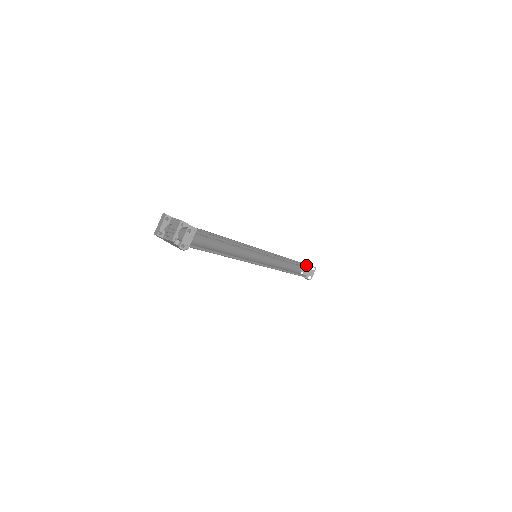
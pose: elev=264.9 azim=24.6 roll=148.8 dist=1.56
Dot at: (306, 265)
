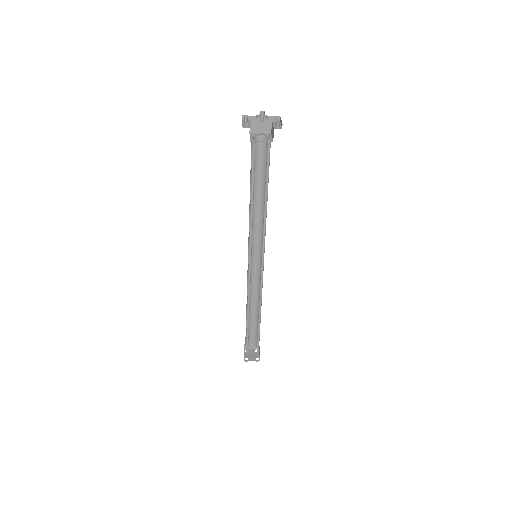
Dot at: (256, 334)
